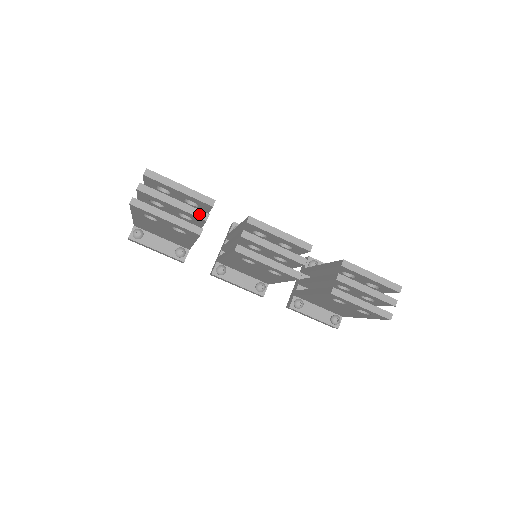
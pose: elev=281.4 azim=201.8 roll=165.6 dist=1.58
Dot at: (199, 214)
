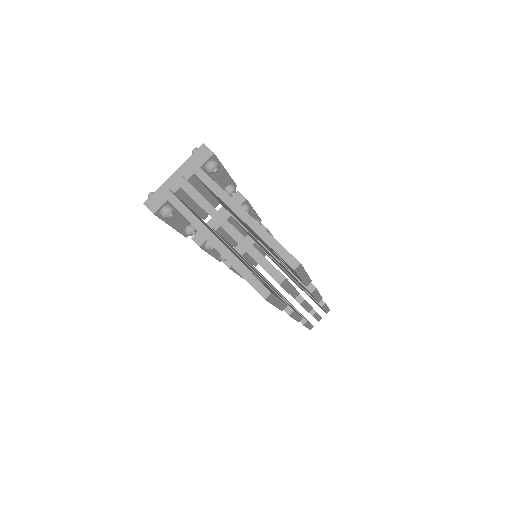
Dot at: (295, 295)
